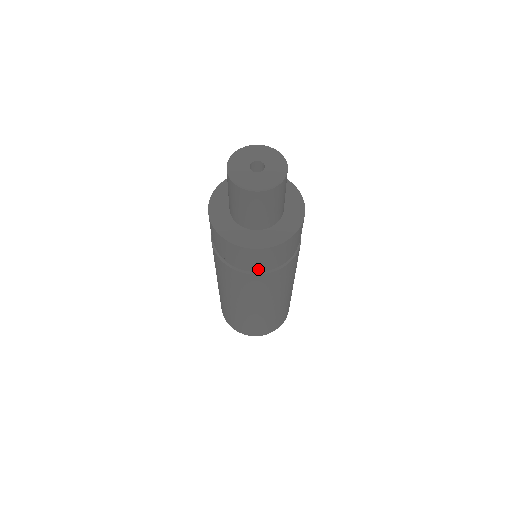
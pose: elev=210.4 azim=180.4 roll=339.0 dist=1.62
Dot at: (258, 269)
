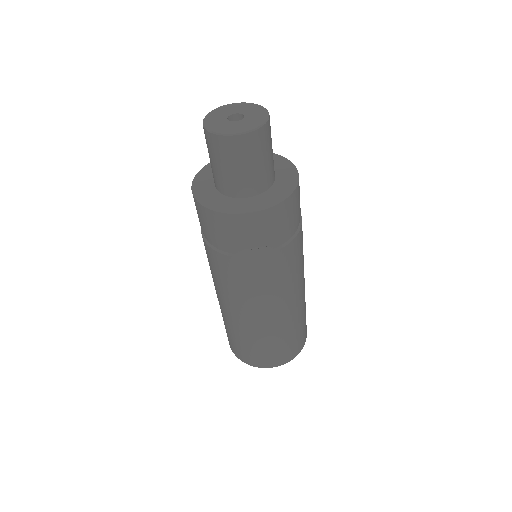
Dot at: (241, 249)
